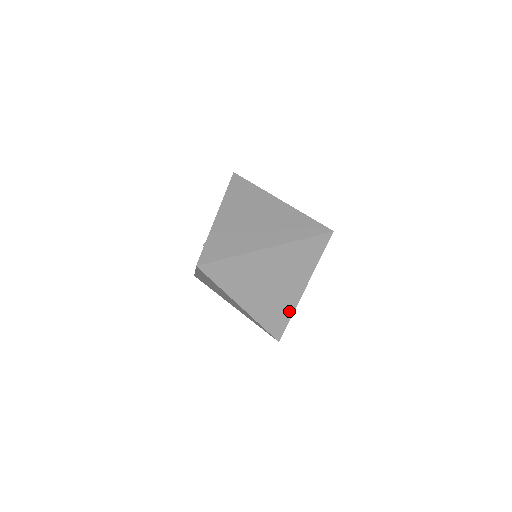
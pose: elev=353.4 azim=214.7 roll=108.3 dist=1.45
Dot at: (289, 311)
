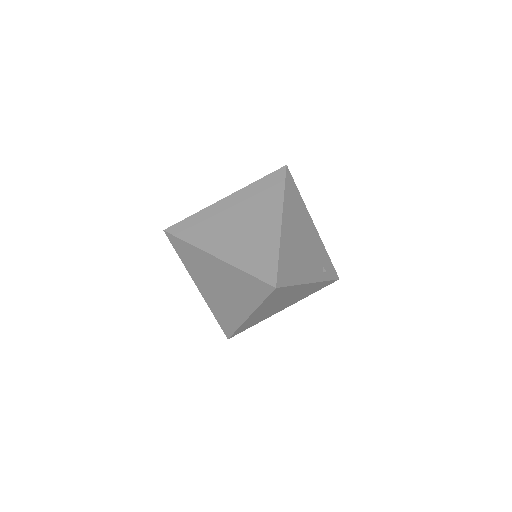
Dot at: (273, 248)
